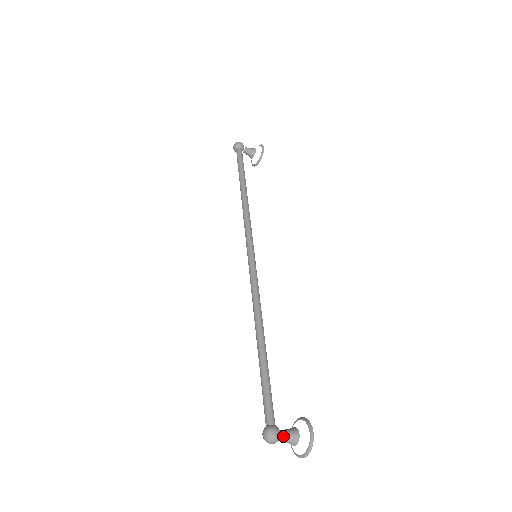
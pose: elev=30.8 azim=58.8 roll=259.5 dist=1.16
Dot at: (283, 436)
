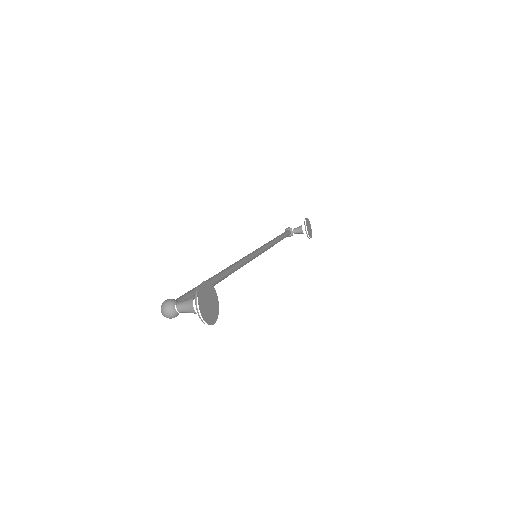
Dot at: (179, 303)
